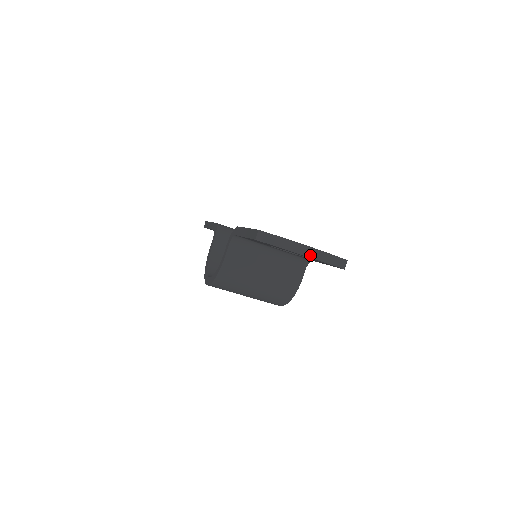
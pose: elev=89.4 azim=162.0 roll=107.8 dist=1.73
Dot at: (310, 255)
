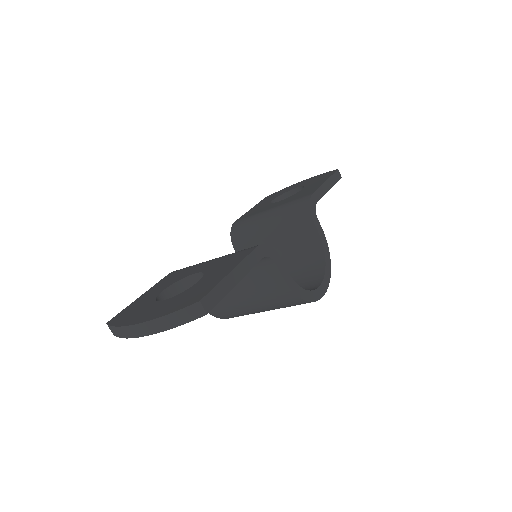
Dot at: (144, 333)
